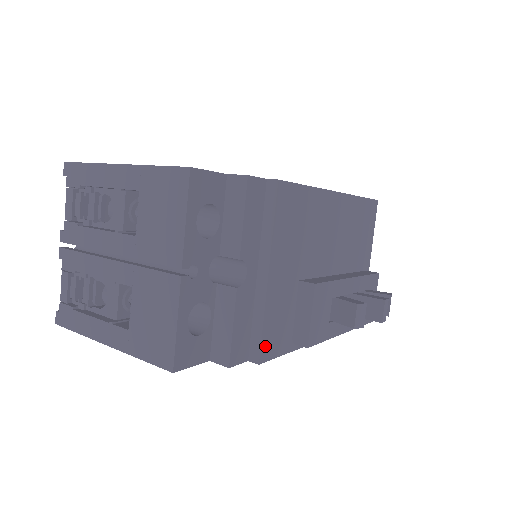
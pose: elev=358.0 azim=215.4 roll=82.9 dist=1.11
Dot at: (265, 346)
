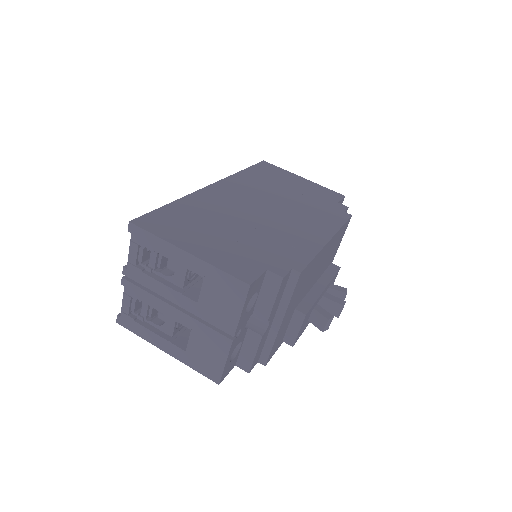
Dot at: (270, 355)
